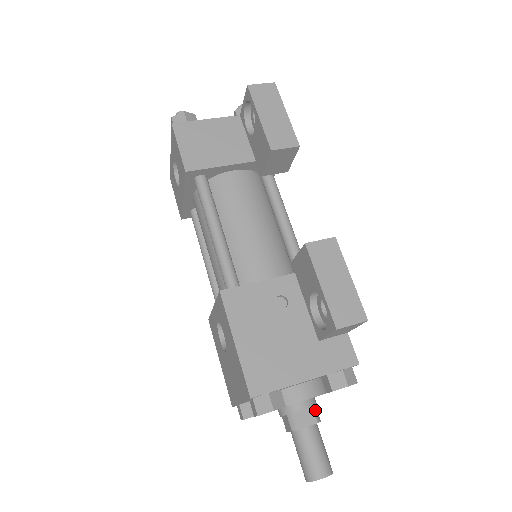
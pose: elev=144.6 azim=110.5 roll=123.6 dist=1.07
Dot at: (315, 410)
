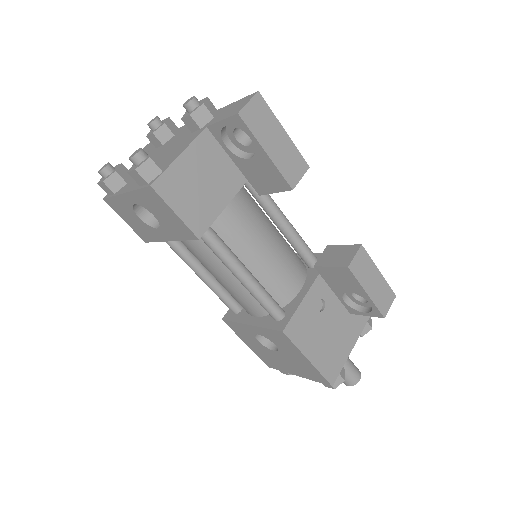
Dot at: occluded
